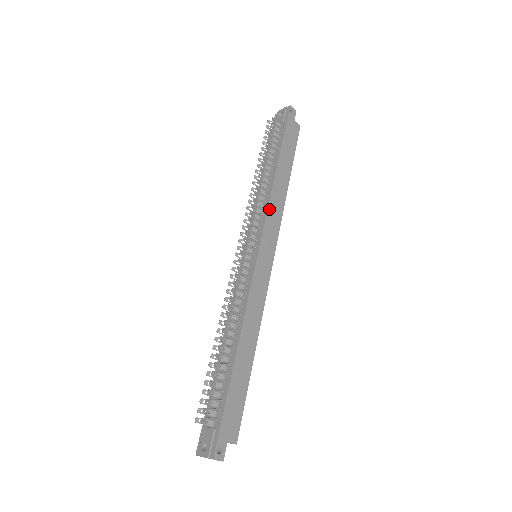
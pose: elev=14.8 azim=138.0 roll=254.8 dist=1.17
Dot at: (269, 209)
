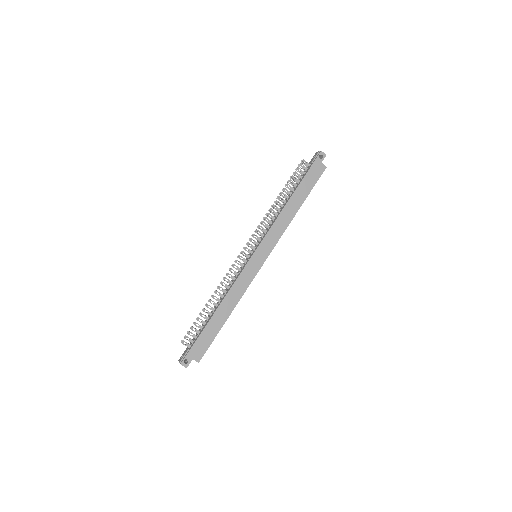
Dot at: (273, 226)
